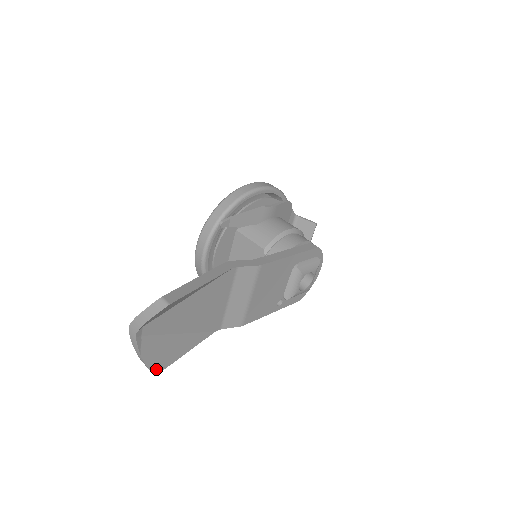
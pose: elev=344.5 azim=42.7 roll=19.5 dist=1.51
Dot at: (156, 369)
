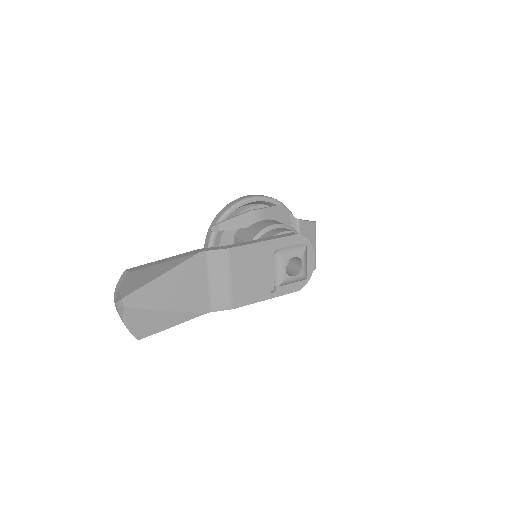
Dot at: (139, 335)
